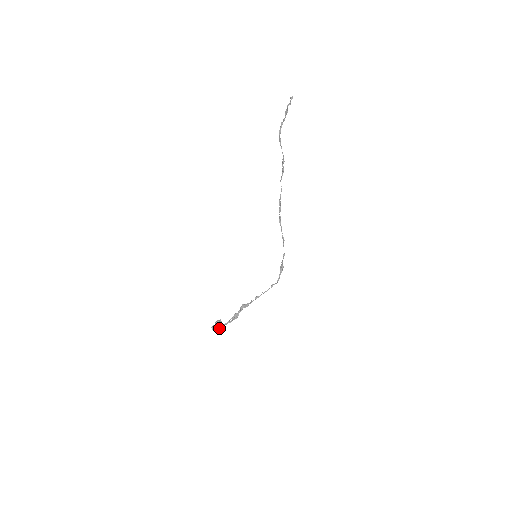
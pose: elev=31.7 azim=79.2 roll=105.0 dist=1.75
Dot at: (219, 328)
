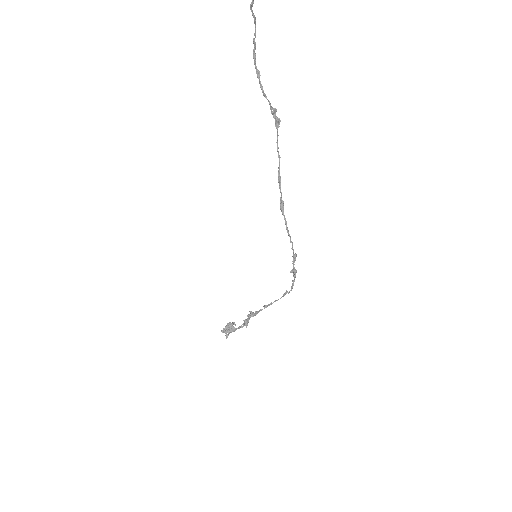
Dot at: (230, 332)
